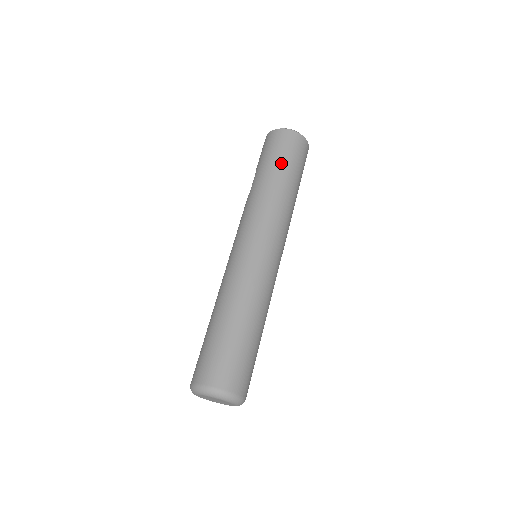
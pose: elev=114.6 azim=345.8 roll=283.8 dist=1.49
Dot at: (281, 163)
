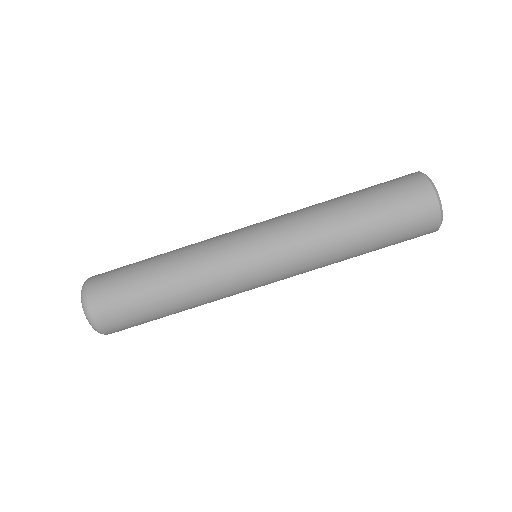
Dot at: (370, 197)
